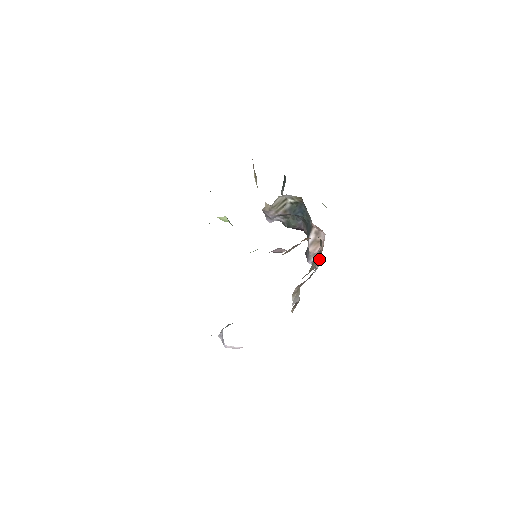
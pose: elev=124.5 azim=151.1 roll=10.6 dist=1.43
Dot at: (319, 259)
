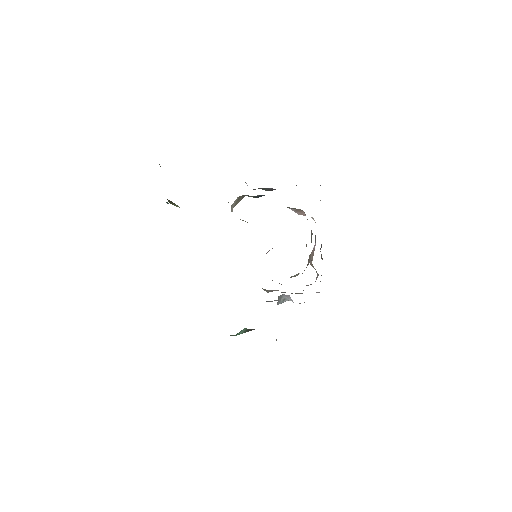
Dot at: occluded
